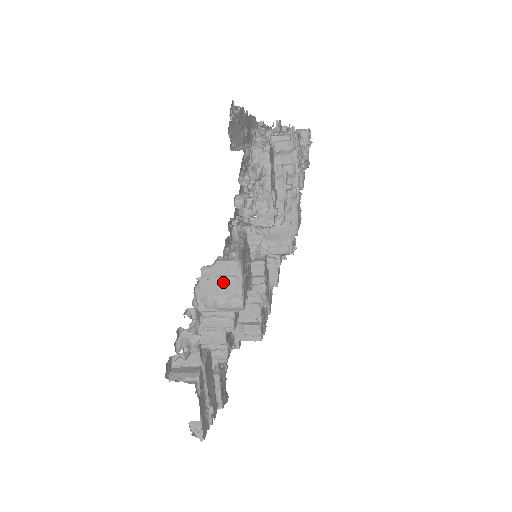
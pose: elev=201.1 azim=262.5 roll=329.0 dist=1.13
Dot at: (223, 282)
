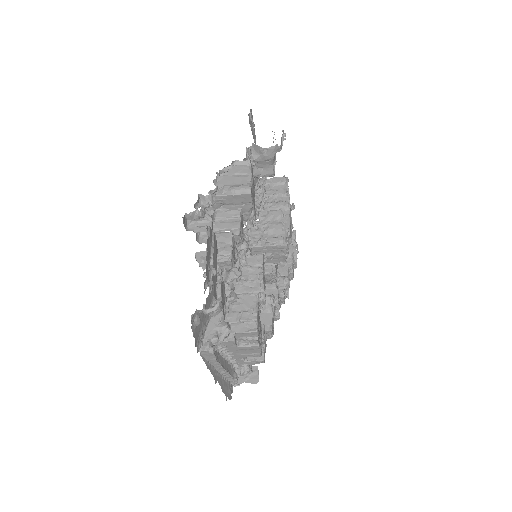
Dot at: (237, 177)
